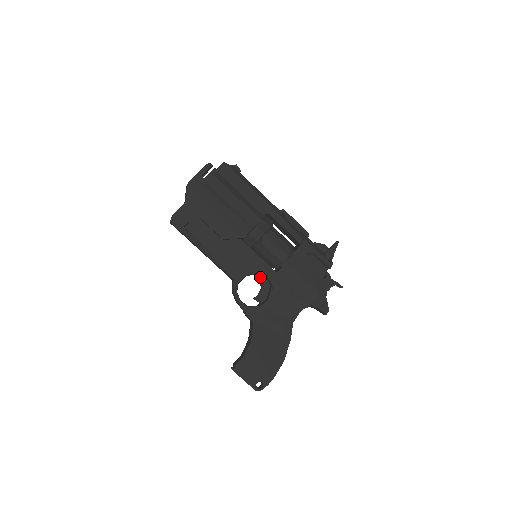
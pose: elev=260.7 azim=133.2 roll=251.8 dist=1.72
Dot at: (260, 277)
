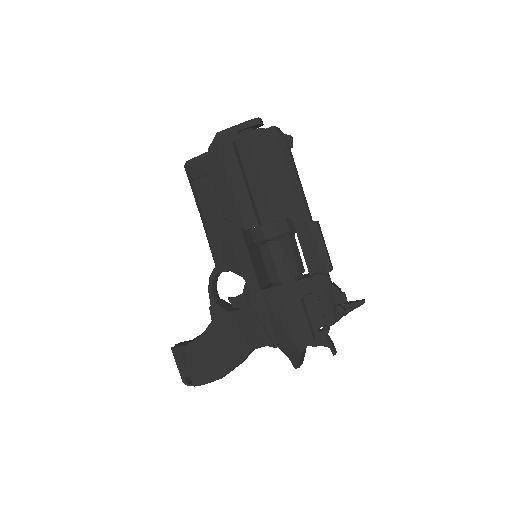
Dot at: occluded
